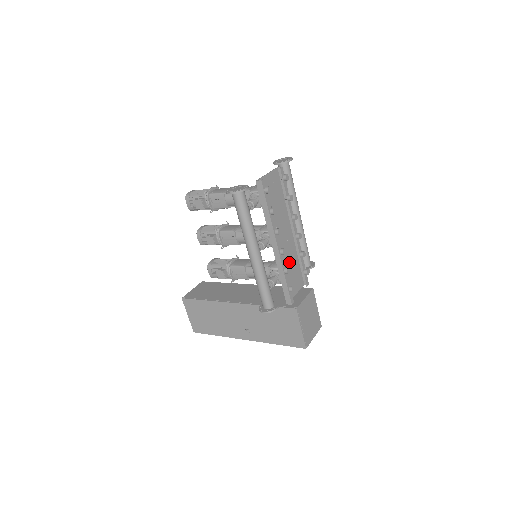
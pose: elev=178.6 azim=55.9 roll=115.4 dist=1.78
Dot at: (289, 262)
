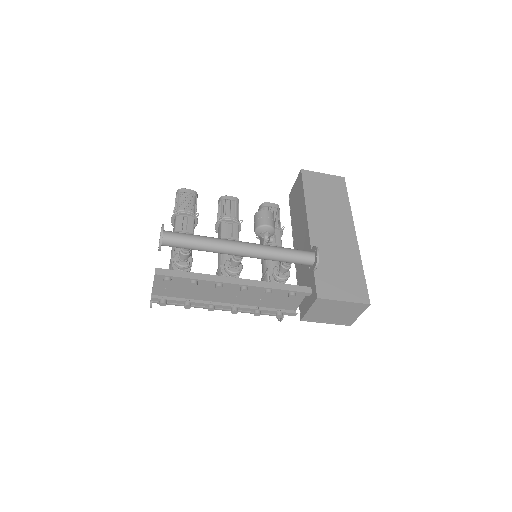
Dot at: (263, 294)
